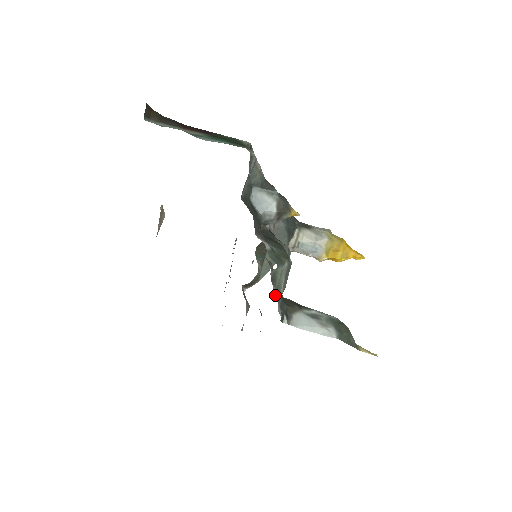
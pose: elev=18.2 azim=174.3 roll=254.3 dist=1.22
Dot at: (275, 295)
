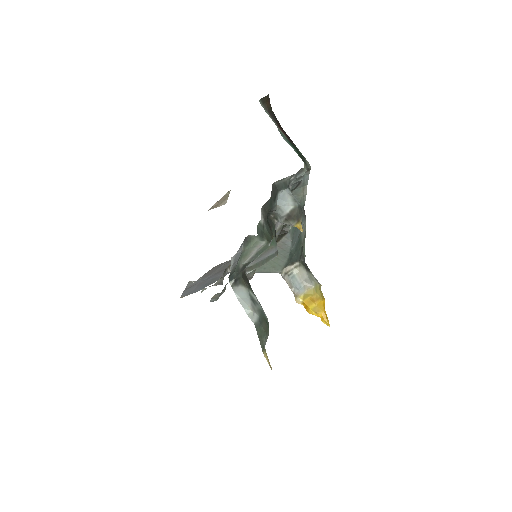
Dot at: occluded
